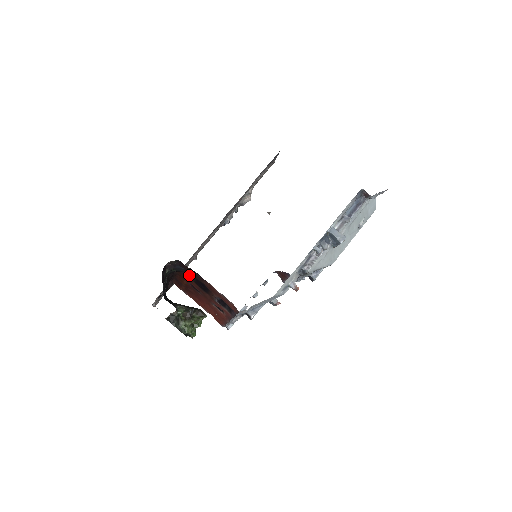
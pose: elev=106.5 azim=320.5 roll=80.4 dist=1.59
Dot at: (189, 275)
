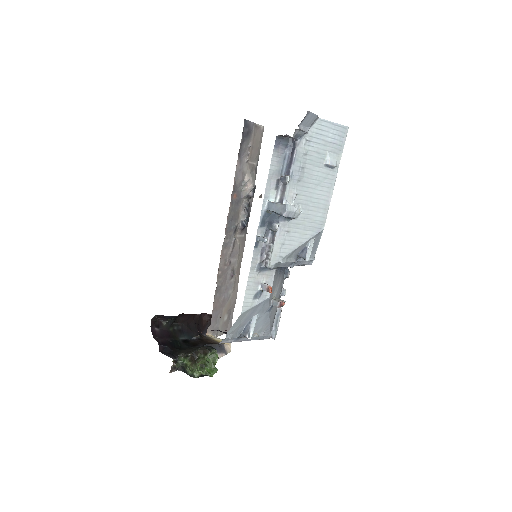
Dot at: occluded
